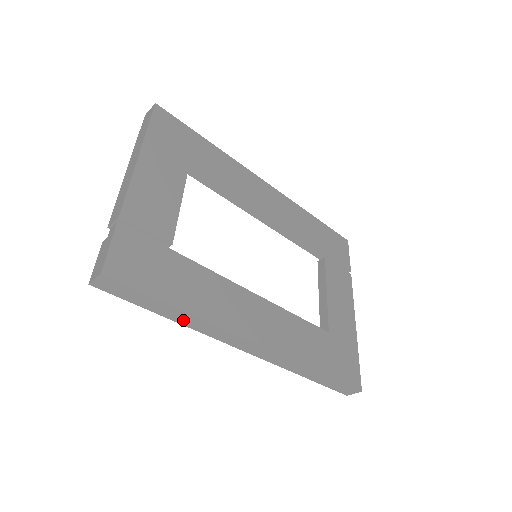
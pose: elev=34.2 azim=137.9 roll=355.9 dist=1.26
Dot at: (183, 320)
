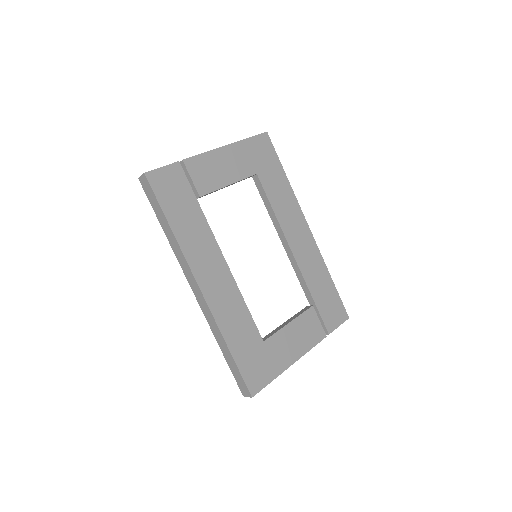
Dot at: (170, 237)
